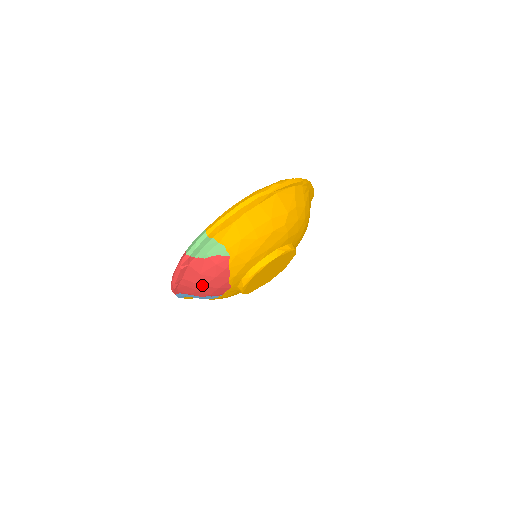
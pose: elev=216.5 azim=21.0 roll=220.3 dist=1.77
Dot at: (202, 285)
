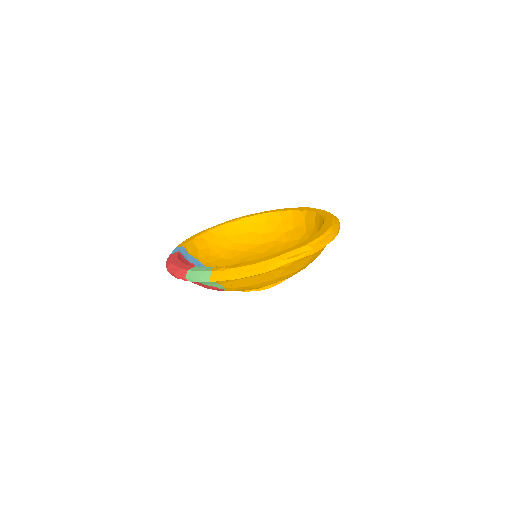
Dot at: occluded
